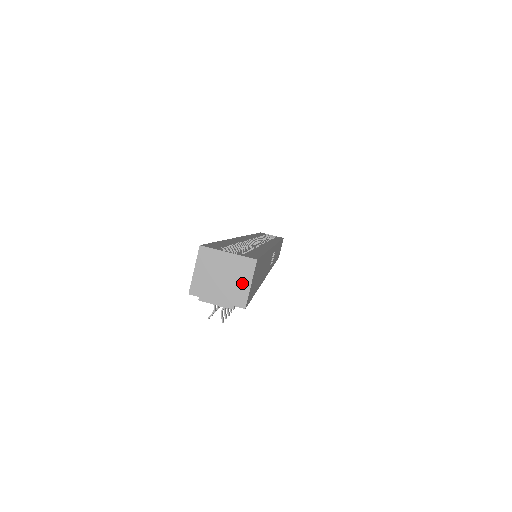
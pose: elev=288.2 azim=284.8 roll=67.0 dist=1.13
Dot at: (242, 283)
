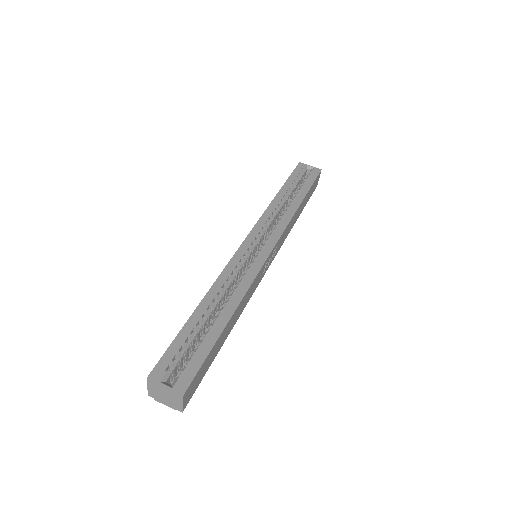
Dot at: (177, 402)
